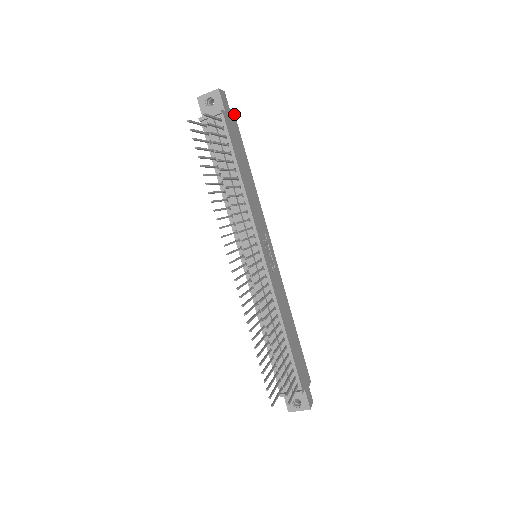
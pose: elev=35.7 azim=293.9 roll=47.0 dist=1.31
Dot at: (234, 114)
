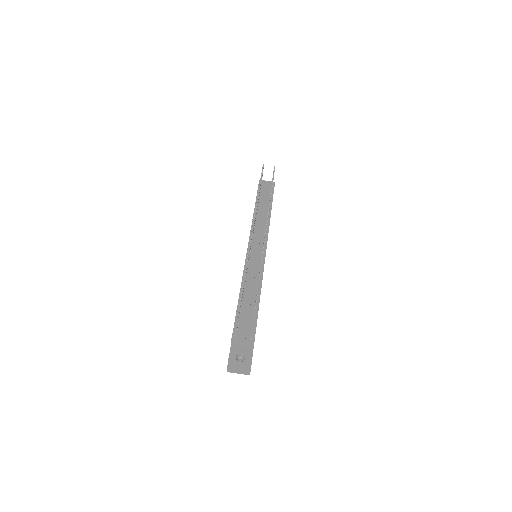
Dot at: occluded
